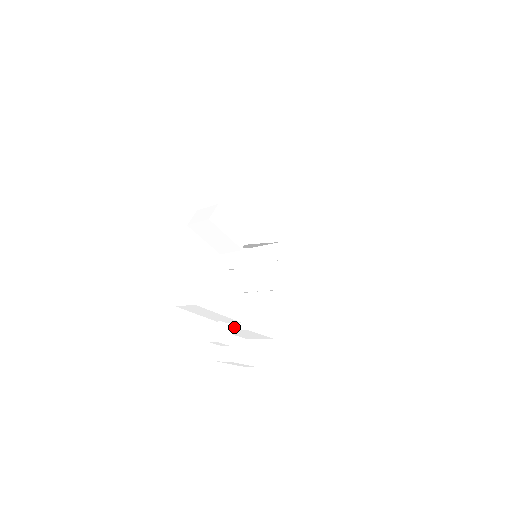
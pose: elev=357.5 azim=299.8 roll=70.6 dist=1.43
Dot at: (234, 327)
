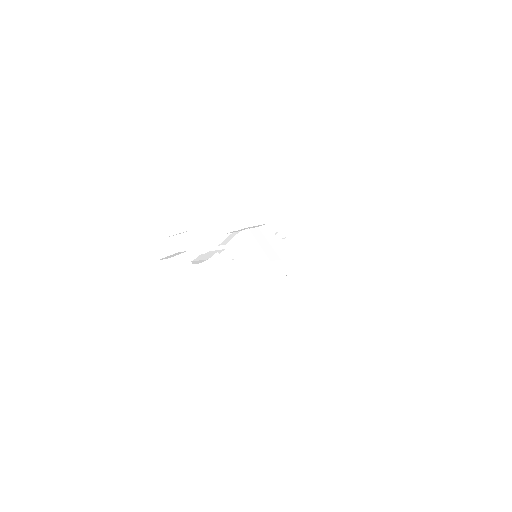
Dot at: (194, 263)
